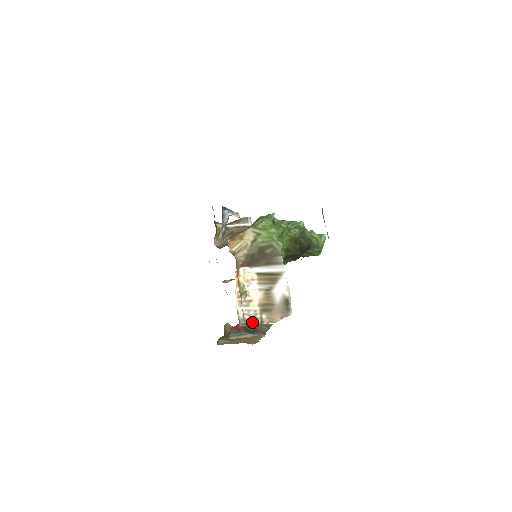
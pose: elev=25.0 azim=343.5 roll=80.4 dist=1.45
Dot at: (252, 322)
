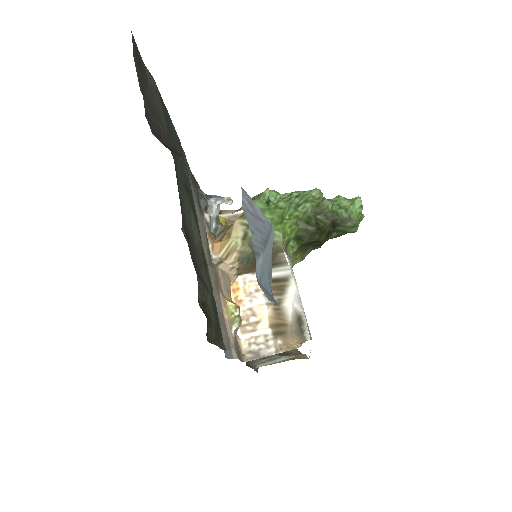
Dot at: (263, 353)
